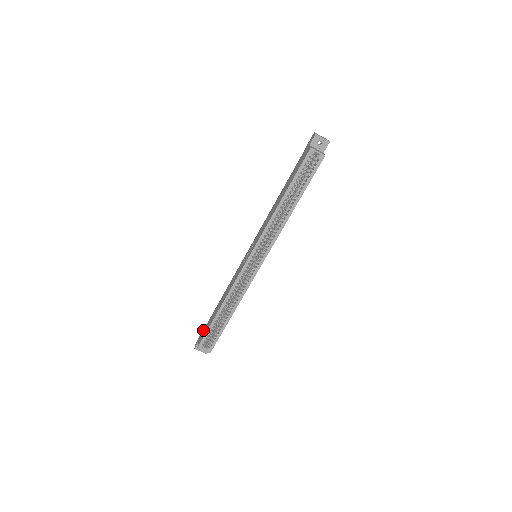
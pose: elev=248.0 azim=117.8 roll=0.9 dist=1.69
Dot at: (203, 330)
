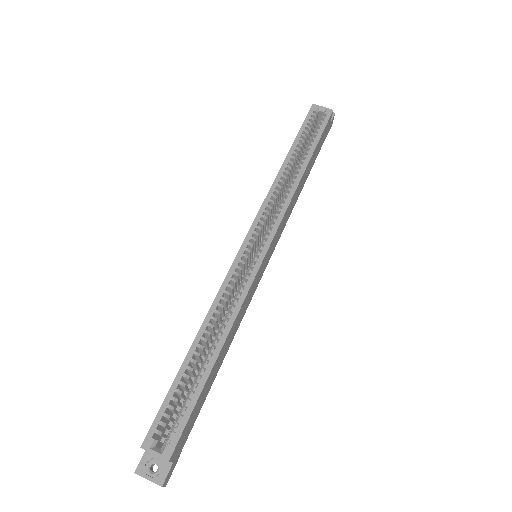
Dot at: occluded
